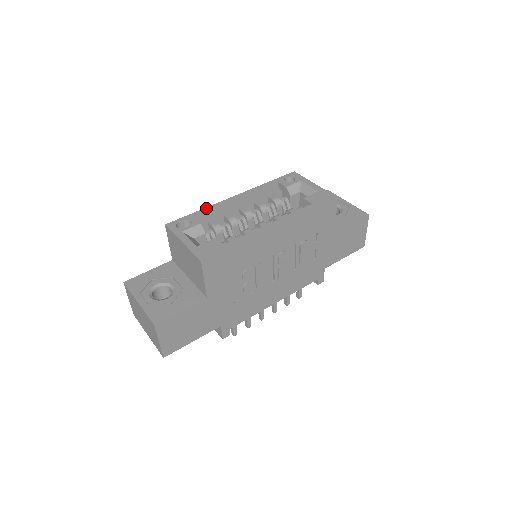
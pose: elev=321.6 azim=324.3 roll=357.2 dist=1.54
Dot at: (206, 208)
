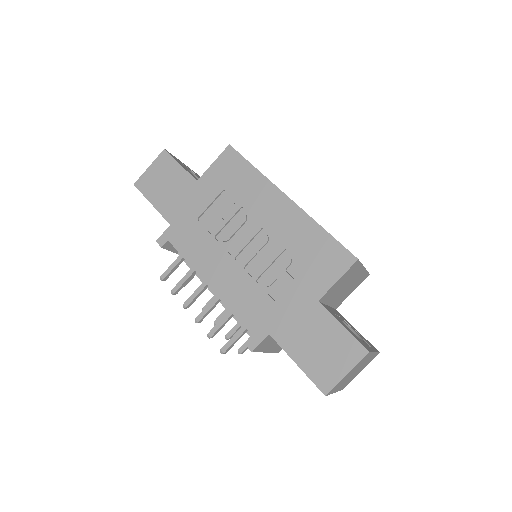
Dot at: occluded
